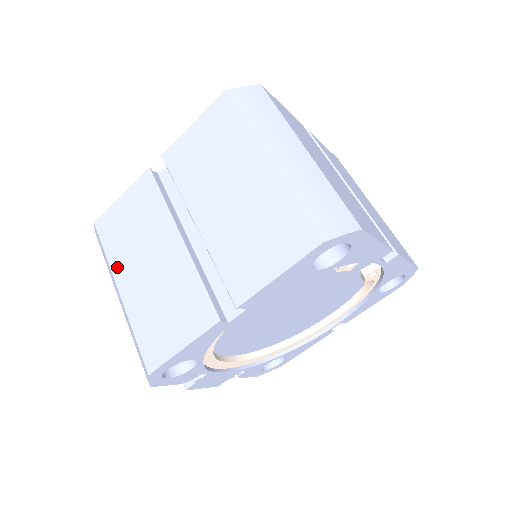
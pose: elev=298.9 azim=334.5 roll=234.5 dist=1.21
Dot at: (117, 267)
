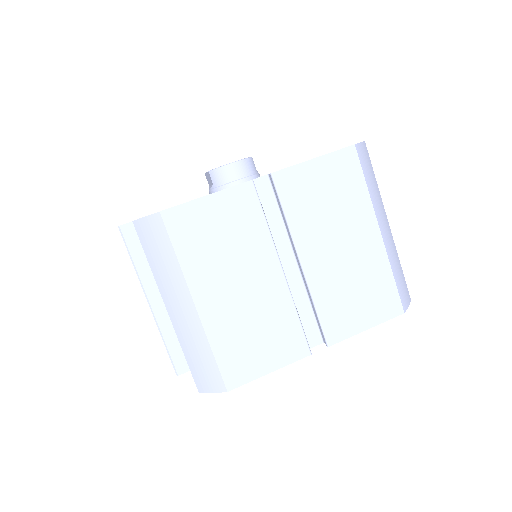
Dot at: (195, 277)
